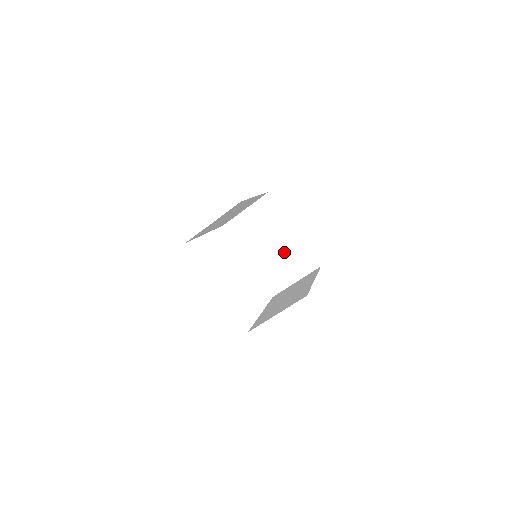
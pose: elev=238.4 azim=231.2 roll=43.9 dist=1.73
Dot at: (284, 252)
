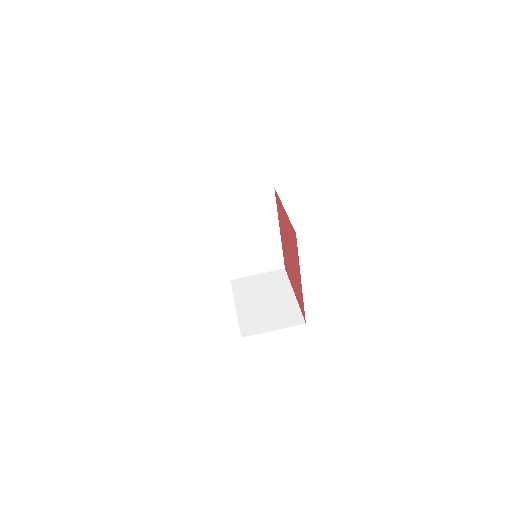
Dot at: (275, 307)
